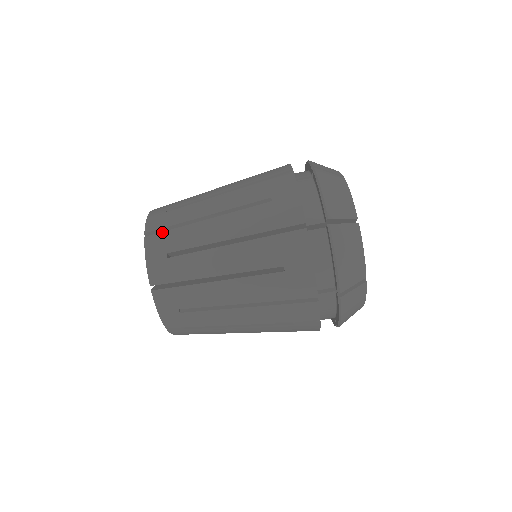
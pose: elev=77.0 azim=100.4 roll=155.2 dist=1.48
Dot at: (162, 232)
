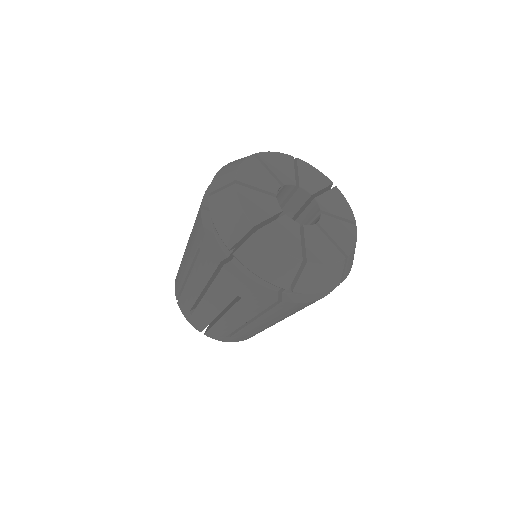
Dot at: (208, 331)
